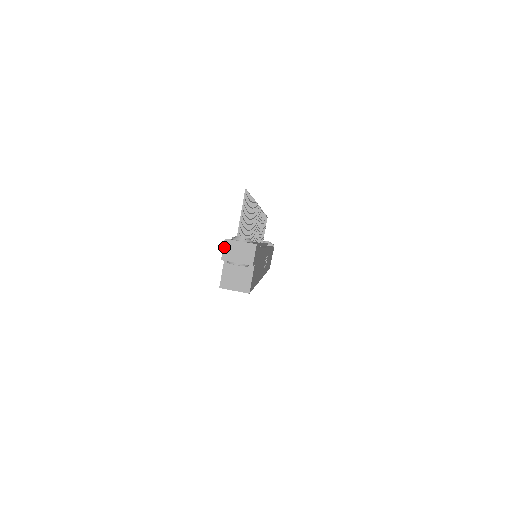
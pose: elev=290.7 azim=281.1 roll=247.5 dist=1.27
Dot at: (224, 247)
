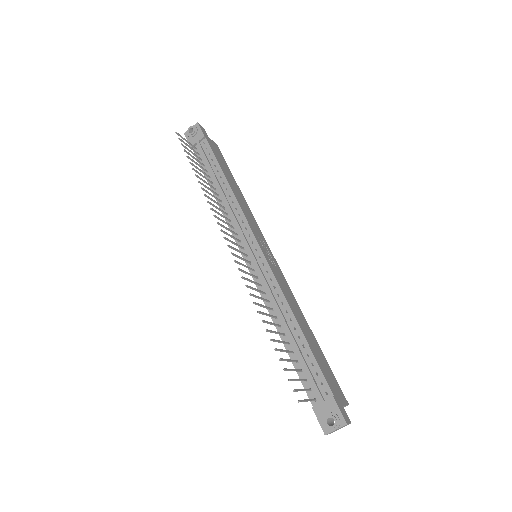
Dot at: occluded
